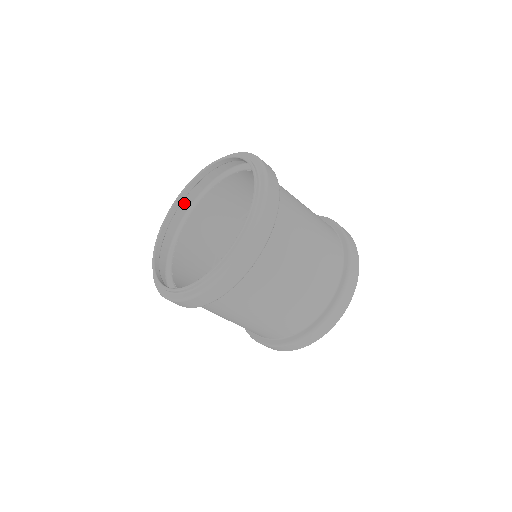
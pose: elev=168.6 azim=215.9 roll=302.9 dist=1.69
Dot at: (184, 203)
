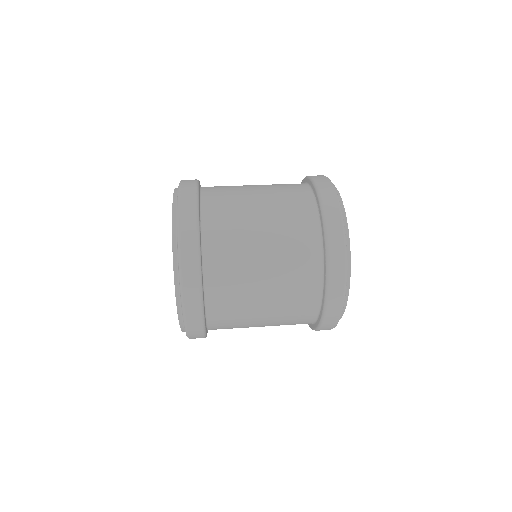
Dot at: occluded
